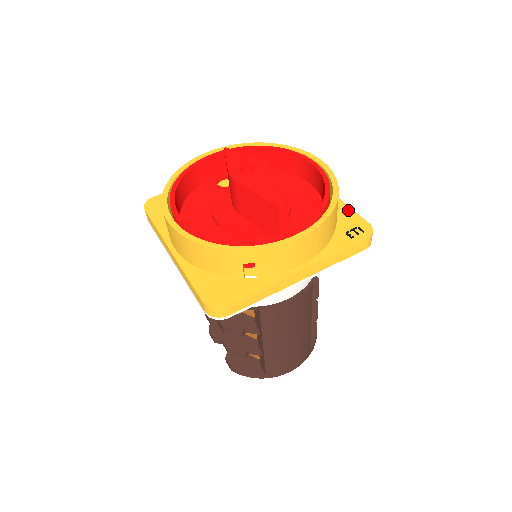
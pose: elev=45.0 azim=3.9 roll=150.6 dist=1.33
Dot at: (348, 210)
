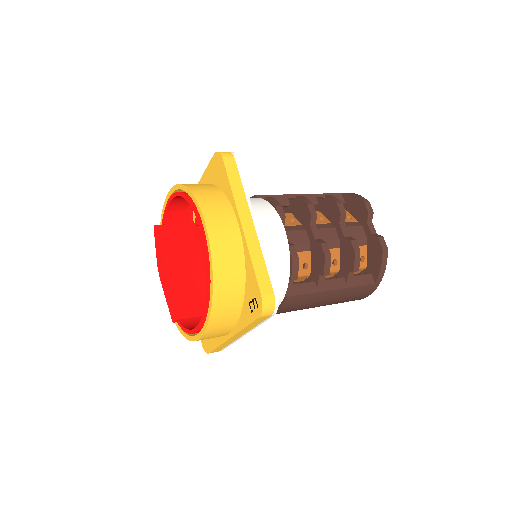
Dot at: (251, 270)
